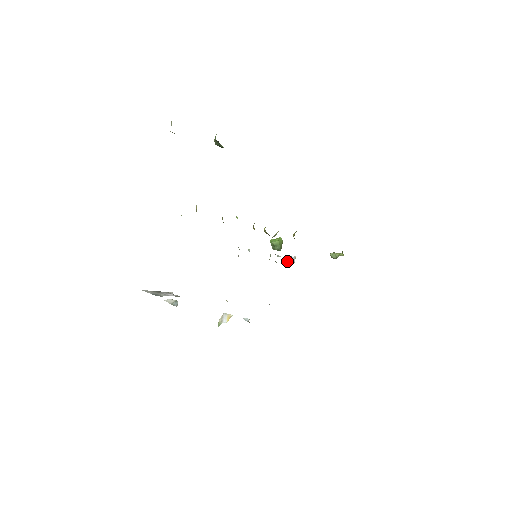
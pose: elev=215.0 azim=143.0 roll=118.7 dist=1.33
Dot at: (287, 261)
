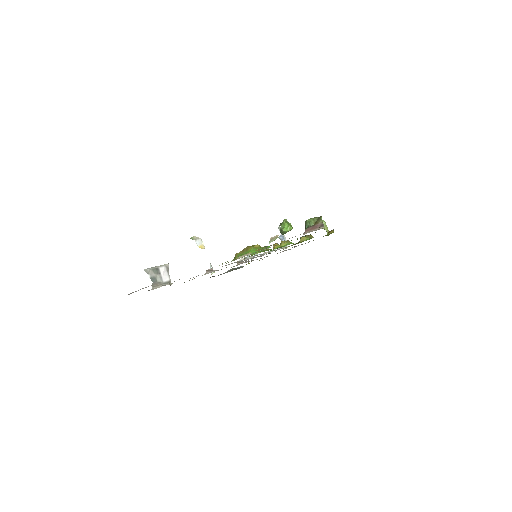
Dot at: (281, 239)
